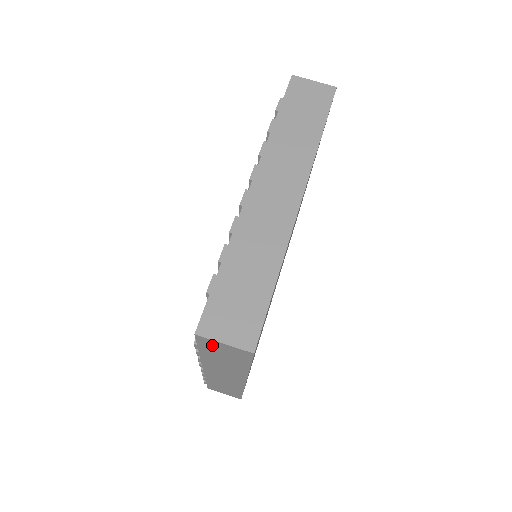
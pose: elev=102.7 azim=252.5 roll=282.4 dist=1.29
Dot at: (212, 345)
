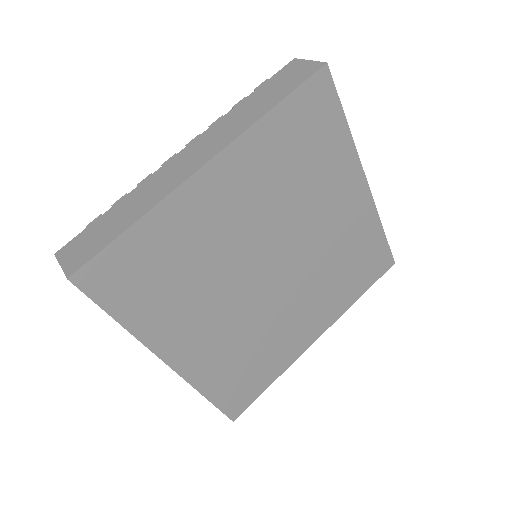
Dot at: occluded
